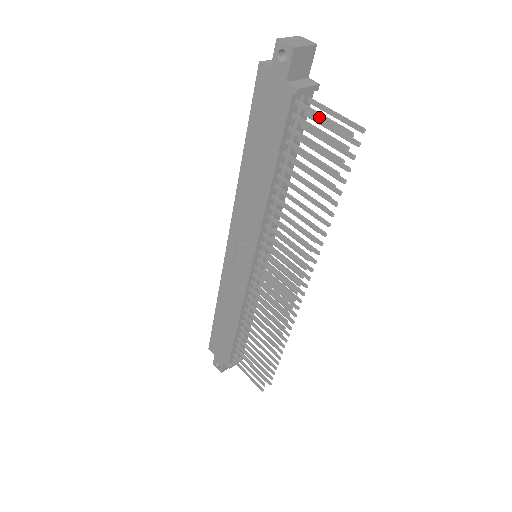
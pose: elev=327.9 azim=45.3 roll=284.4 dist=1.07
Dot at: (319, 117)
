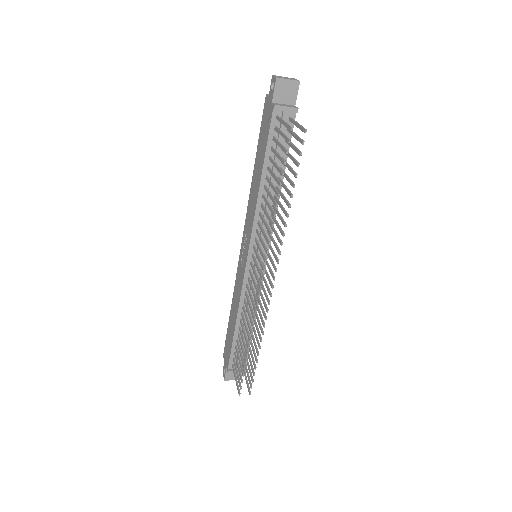
Dot at: (282, 123)
